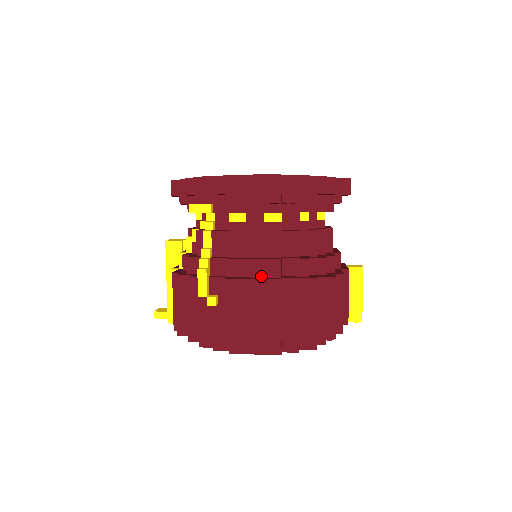
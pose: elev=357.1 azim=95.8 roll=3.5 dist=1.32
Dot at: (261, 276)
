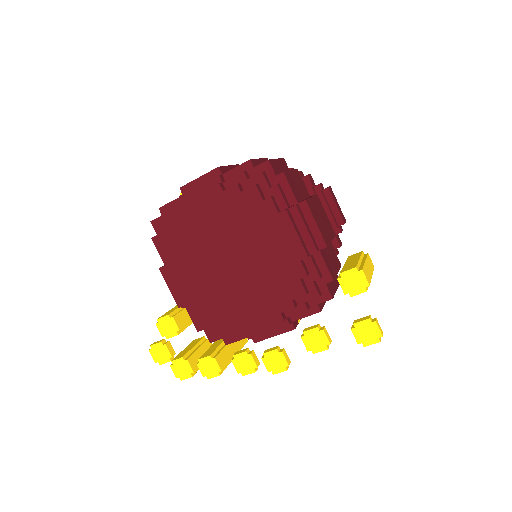
Dot at: occluded
